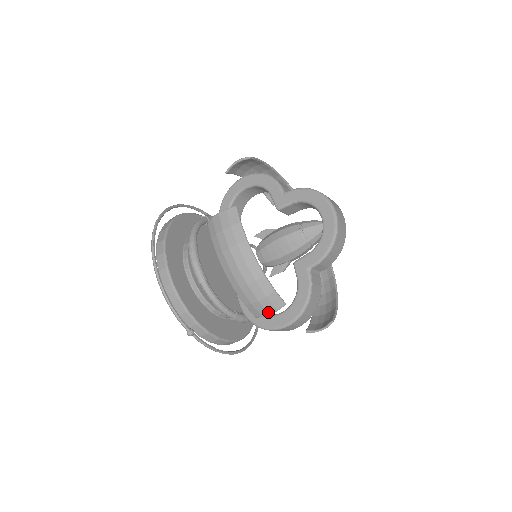
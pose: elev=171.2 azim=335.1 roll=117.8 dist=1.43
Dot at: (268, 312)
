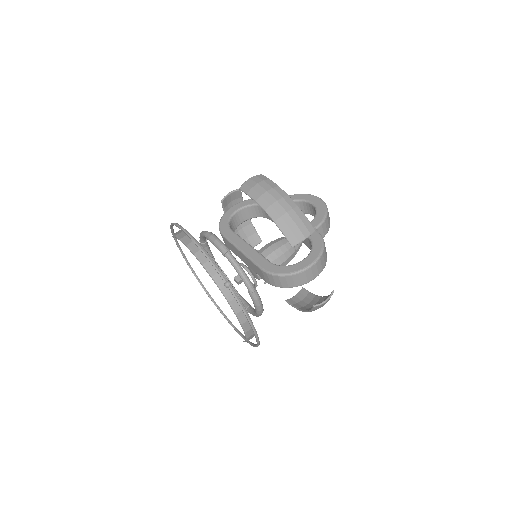
Dot at: (304, 236)
